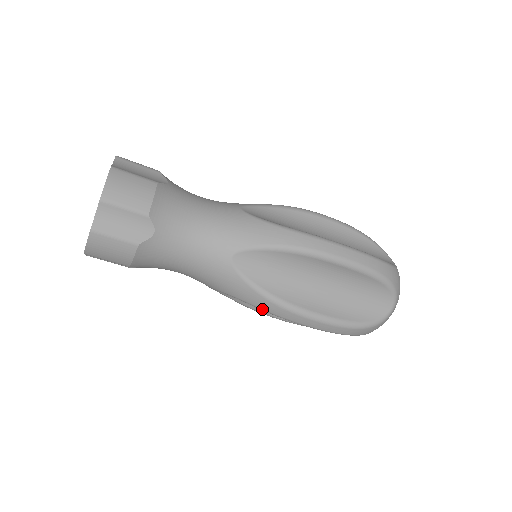
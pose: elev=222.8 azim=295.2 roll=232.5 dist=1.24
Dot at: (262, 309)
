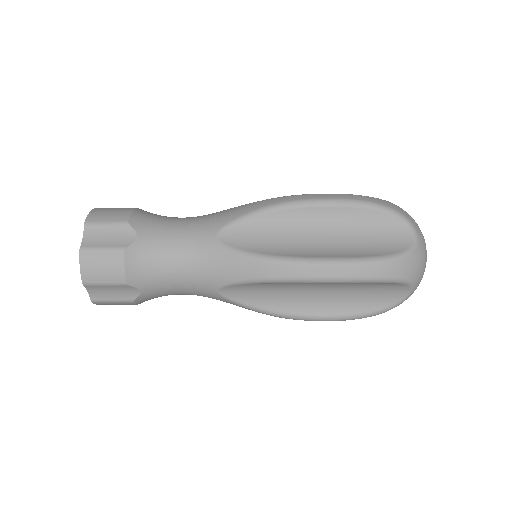
Dot at: occluded
